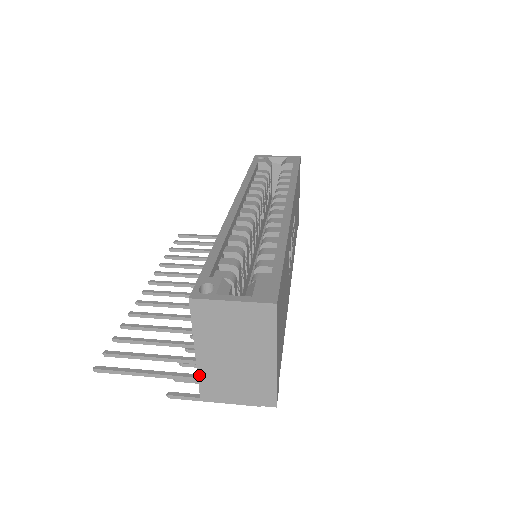
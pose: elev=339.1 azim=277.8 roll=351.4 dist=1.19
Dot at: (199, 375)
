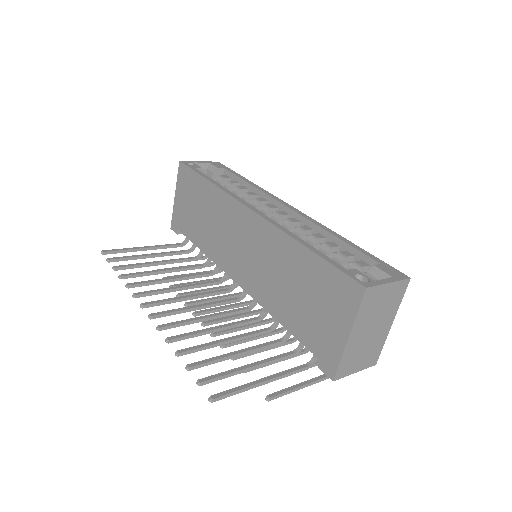
Dot at: (342, 357)
